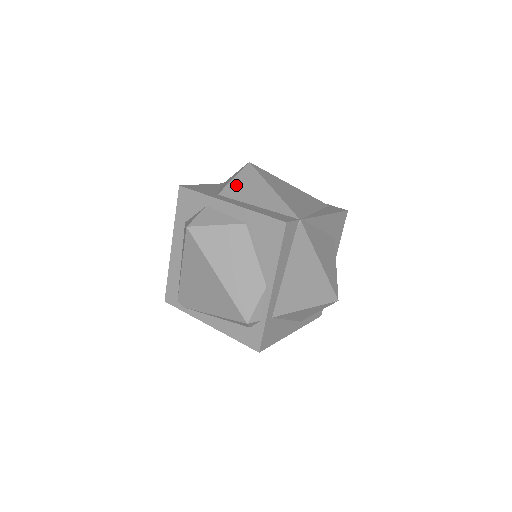
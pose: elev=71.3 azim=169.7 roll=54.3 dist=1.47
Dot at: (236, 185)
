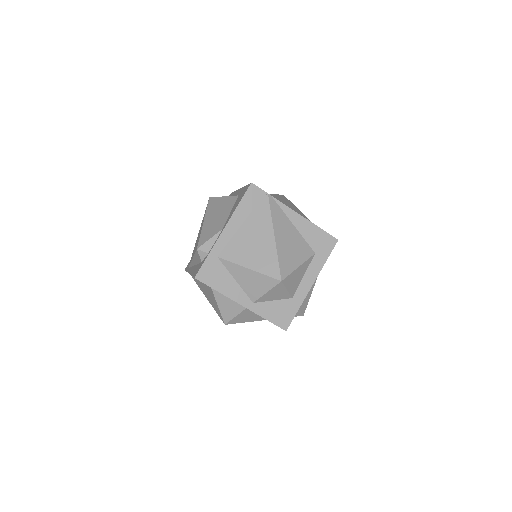
Dot at: occluded
